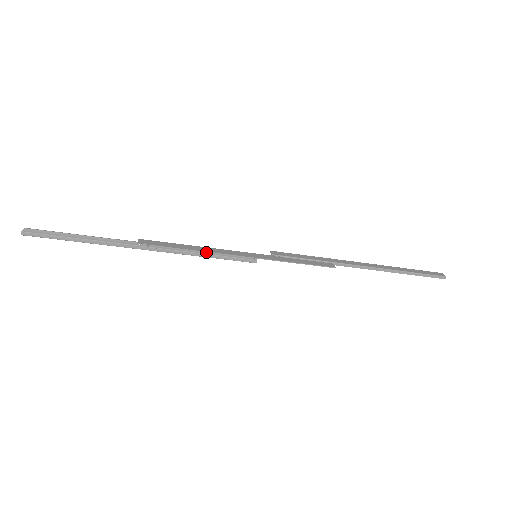
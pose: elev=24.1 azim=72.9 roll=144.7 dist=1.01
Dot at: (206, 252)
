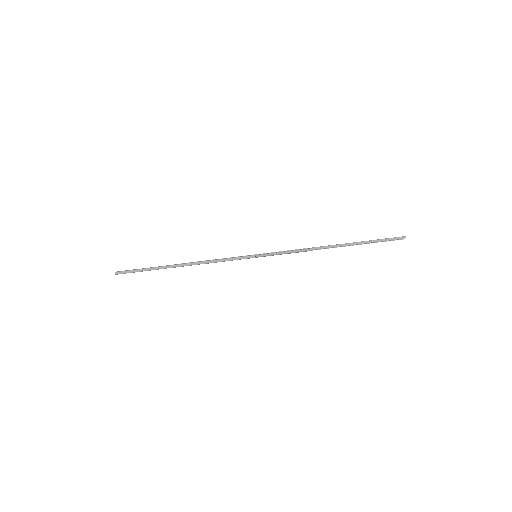
Dot at: (221, 259)
